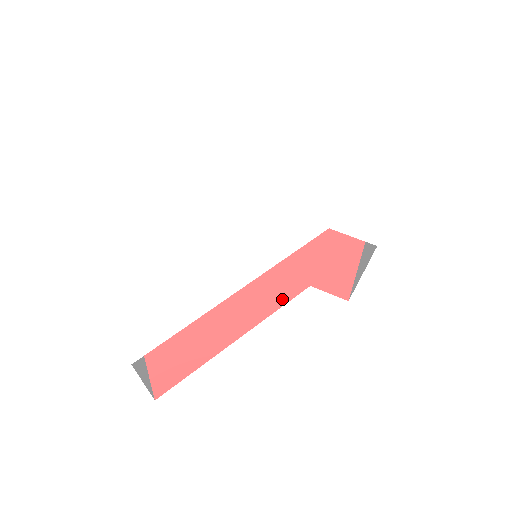
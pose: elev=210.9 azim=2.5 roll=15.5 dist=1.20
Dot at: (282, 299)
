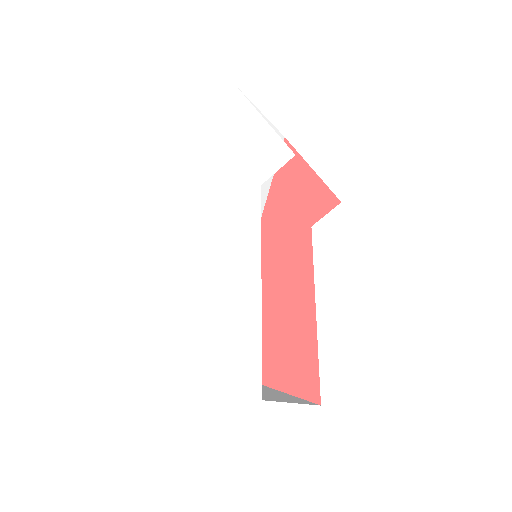
Dot at: (307, 256)
